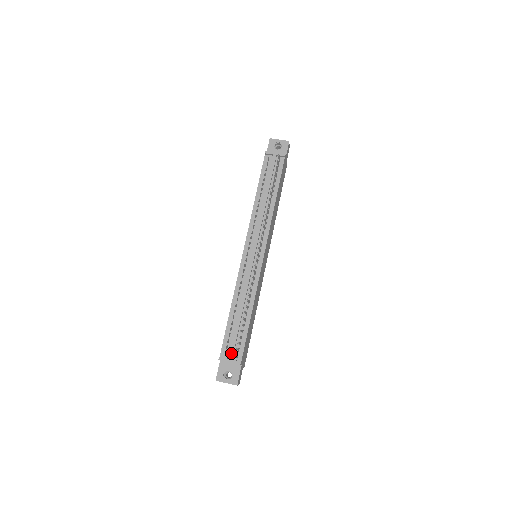
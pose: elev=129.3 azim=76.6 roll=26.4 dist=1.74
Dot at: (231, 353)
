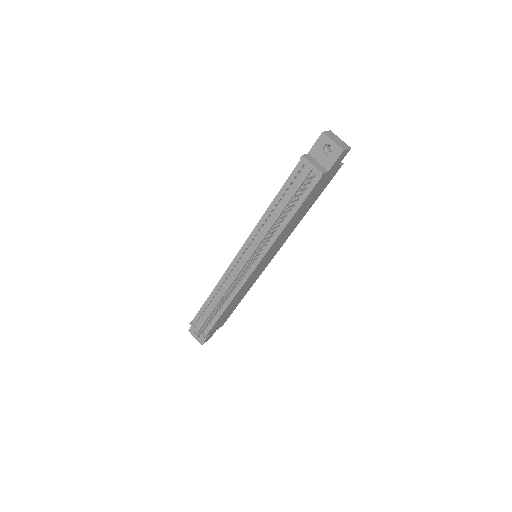
Dot at: (199, 327)
